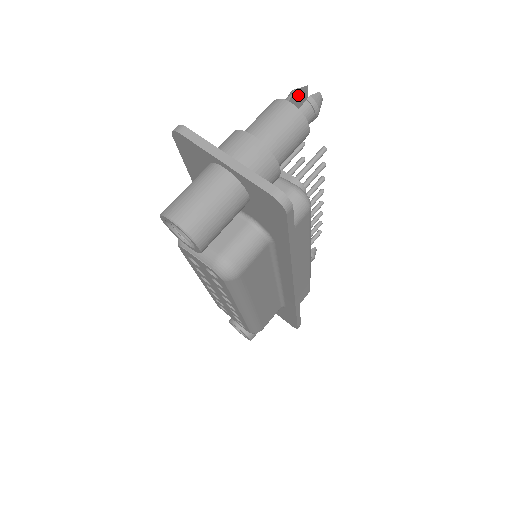
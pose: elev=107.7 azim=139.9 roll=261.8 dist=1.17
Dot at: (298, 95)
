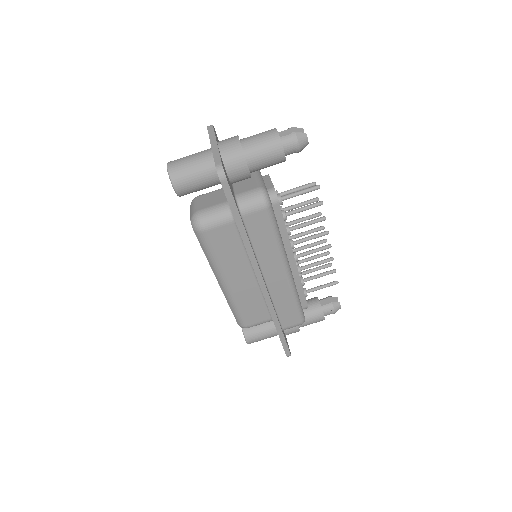
Dot at: occluded
